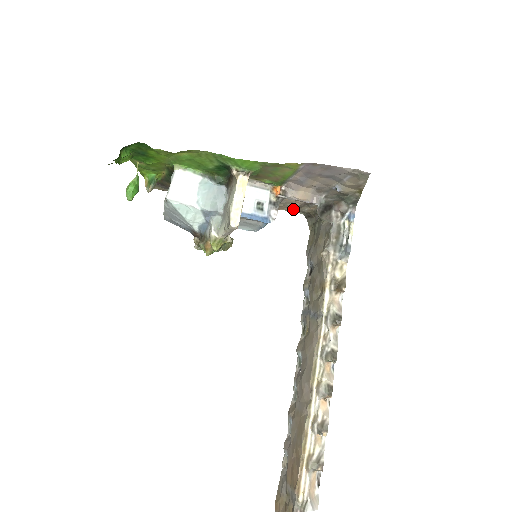
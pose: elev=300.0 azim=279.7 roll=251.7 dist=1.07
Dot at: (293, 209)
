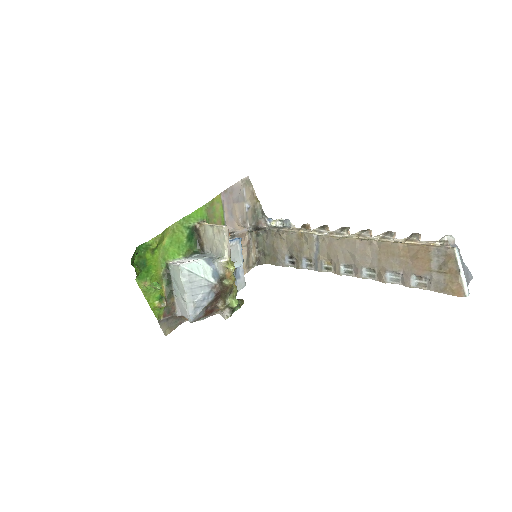
Dot at: (248, 266)
